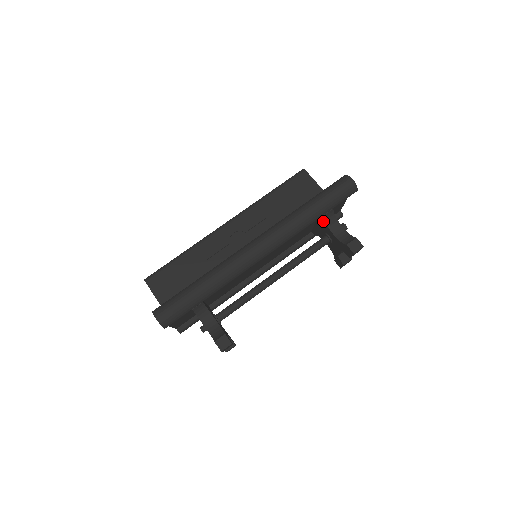
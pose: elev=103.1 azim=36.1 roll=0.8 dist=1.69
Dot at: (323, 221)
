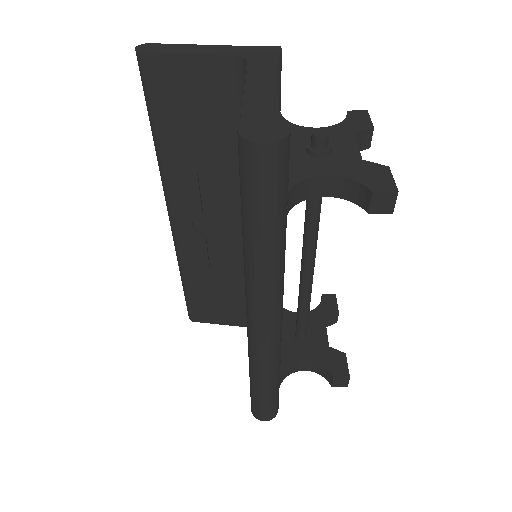
Dot at: occluded
